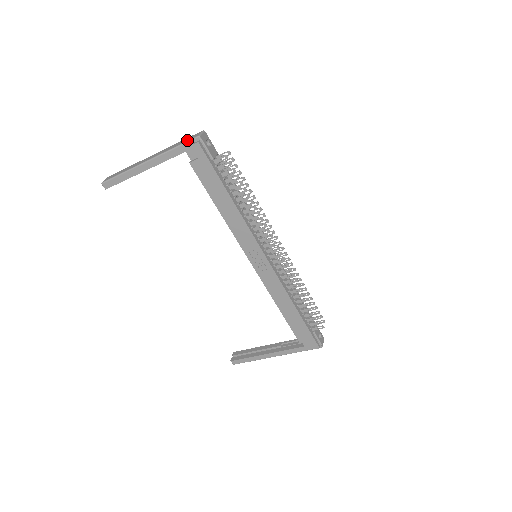
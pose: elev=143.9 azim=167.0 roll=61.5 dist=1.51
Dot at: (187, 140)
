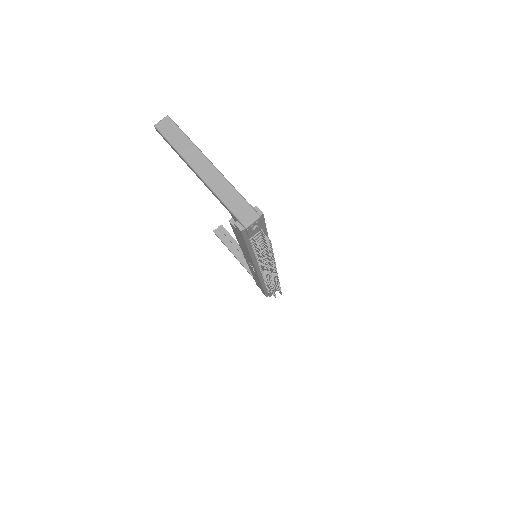
Dot at: (237, 214)
